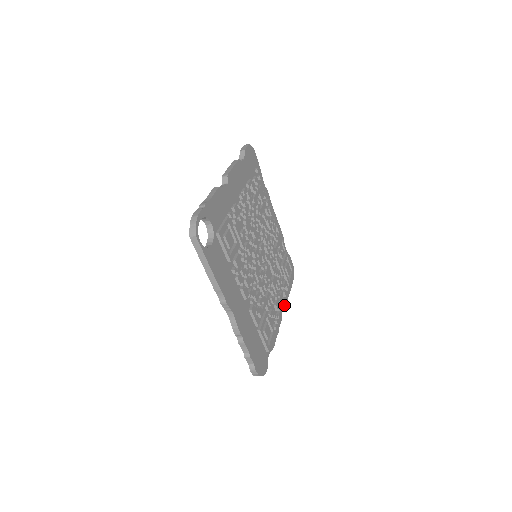
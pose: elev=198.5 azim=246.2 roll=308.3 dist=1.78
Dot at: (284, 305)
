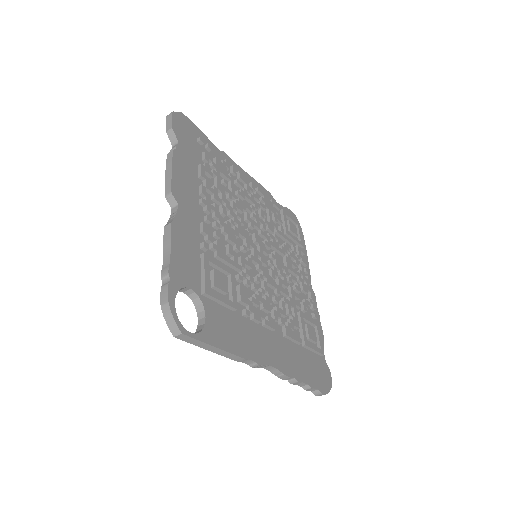
Dot at: (309, 275)
